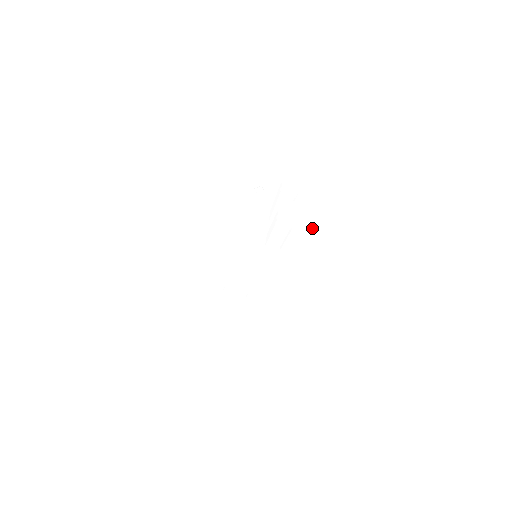
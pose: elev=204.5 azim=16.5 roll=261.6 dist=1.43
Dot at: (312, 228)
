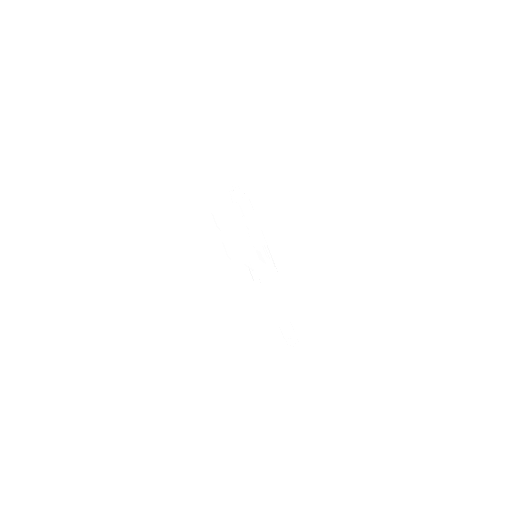
Dot at: (256, 246)
